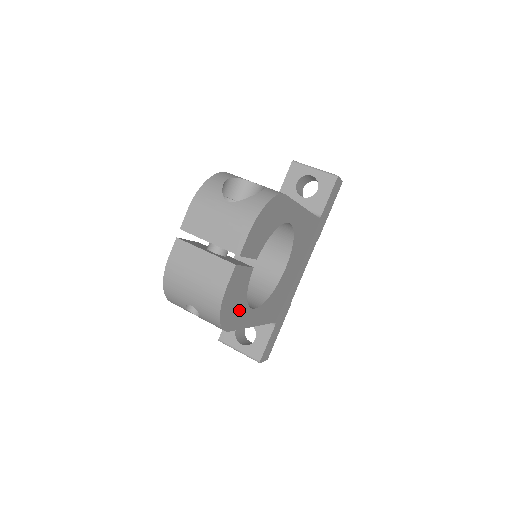
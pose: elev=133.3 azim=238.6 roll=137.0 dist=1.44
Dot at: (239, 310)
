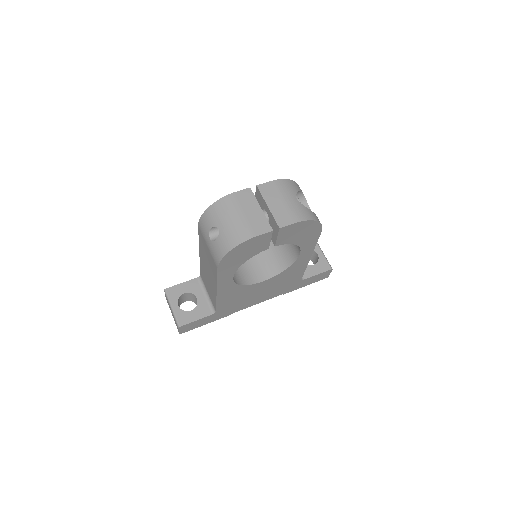
Dot at: (234, 264)
